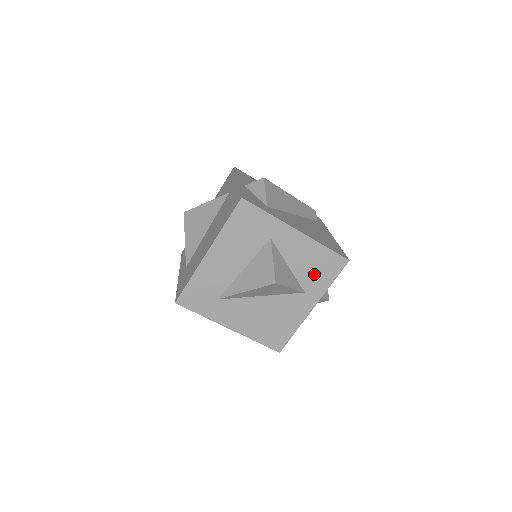
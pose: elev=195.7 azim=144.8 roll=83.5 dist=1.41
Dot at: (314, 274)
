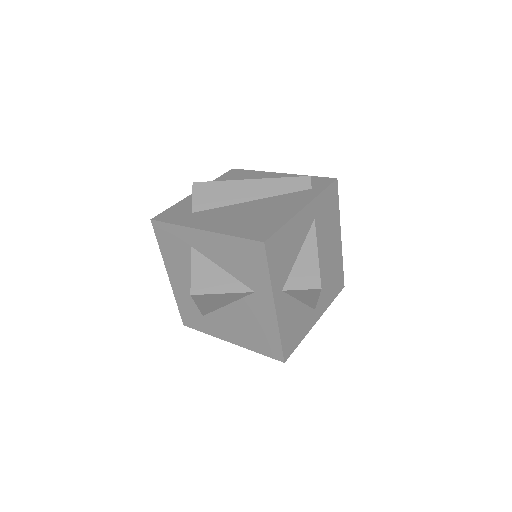
Dot at: (247, 269)
